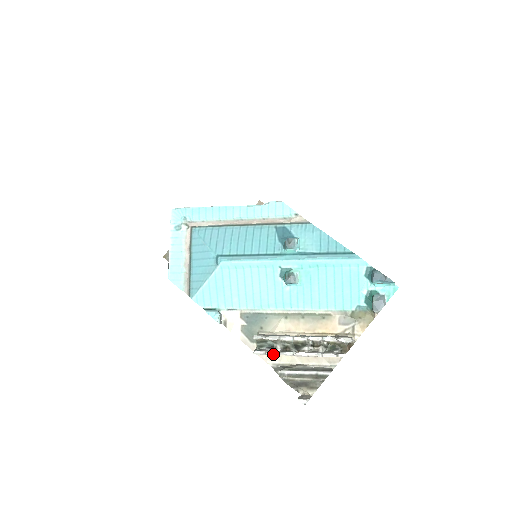
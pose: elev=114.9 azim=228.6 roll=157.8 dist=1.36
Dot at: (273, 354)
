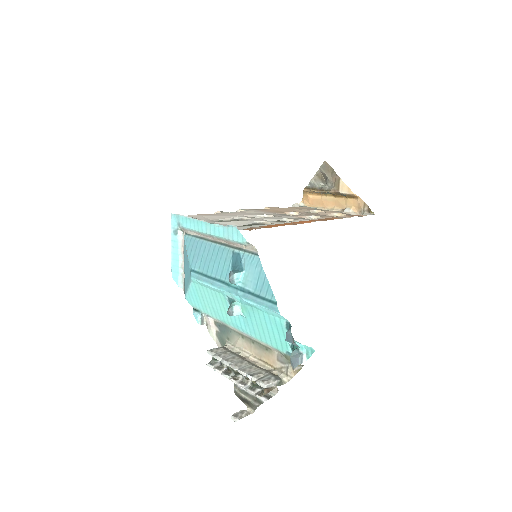
Dot at: (218, 372)
